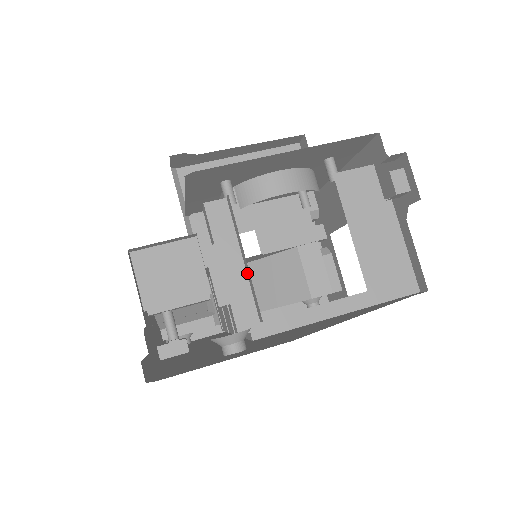
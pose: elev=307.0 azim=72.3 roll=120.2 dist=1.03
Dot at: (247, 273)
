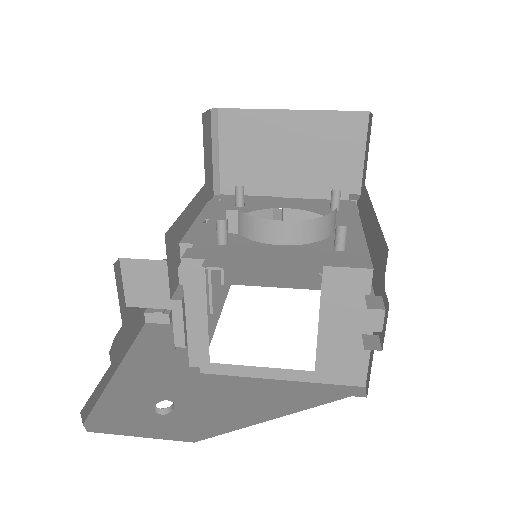
Dot at: (207, 327)
